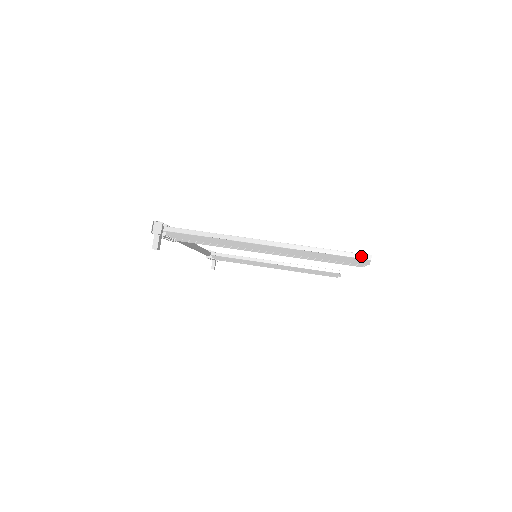
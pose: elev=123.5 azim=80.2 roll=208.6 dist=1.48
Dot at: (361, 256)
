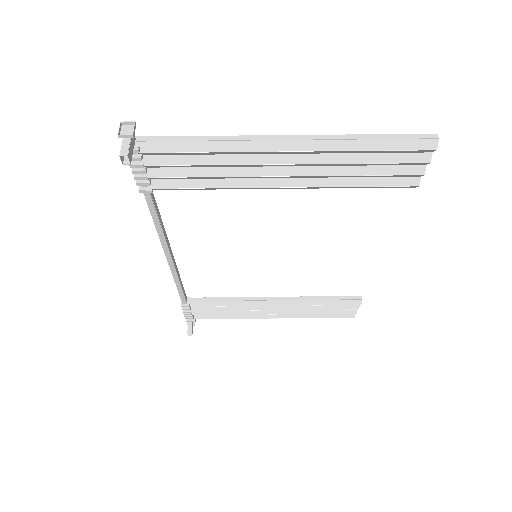
Dot at: (424, 136)
